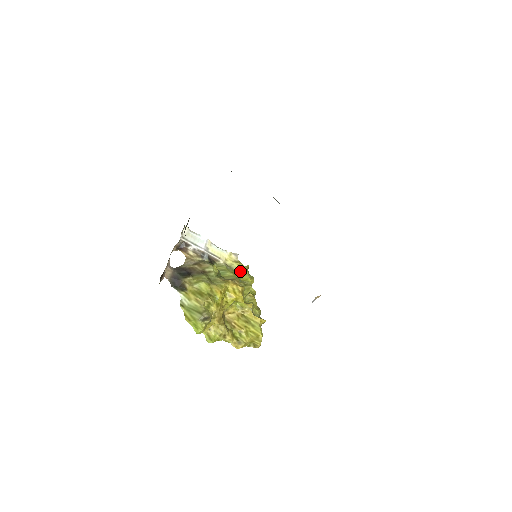
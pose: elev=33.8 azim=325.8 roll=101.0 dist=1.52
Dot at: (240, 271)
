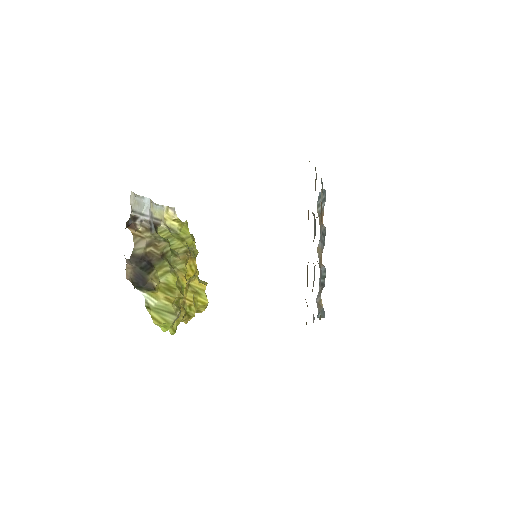
Dot at: (182, 232)
